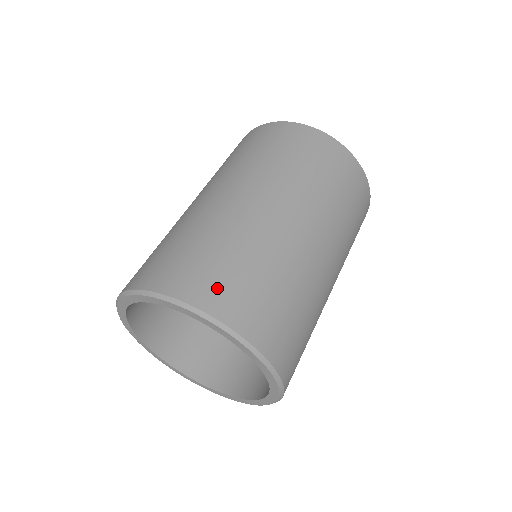
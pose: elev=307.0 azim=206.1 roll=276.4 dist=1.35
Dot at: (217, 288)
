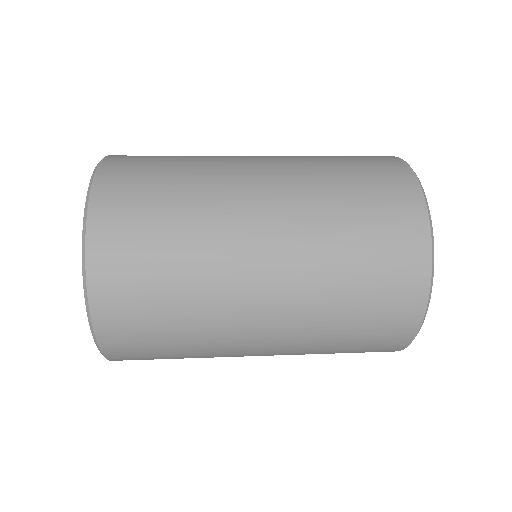
Dot at: occluded
